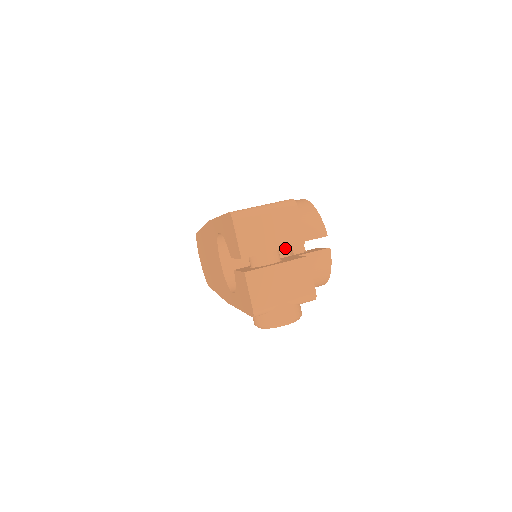
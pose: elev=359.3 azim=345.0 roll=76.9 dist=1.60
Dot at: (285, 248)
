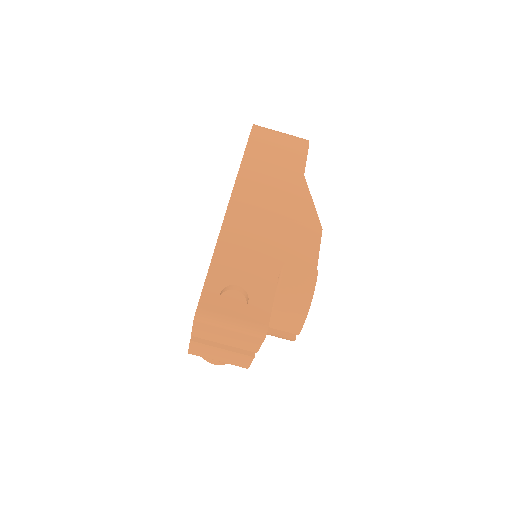
Dot at: occluded
